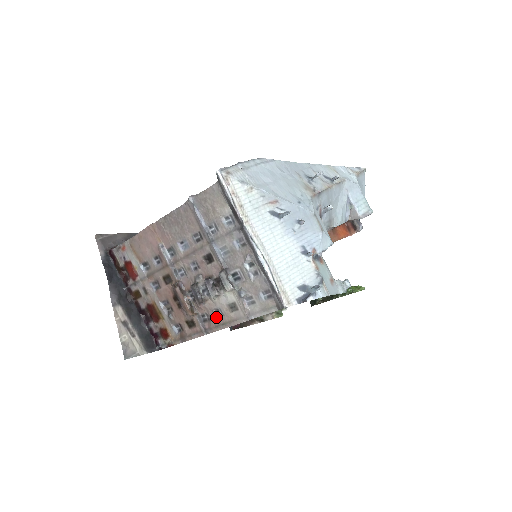
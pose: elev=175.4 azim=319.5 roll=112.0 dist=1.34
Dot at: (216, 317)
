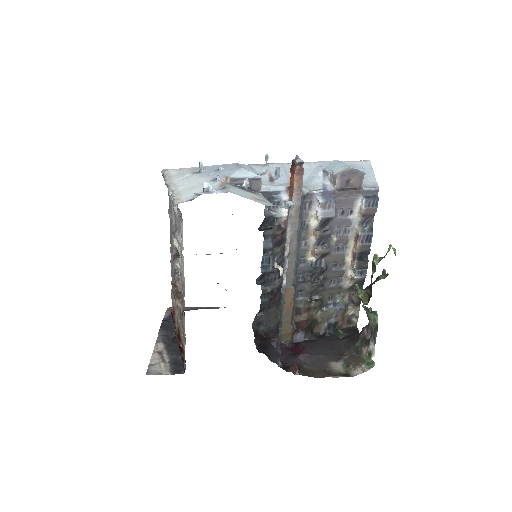
Dot at: occluded
